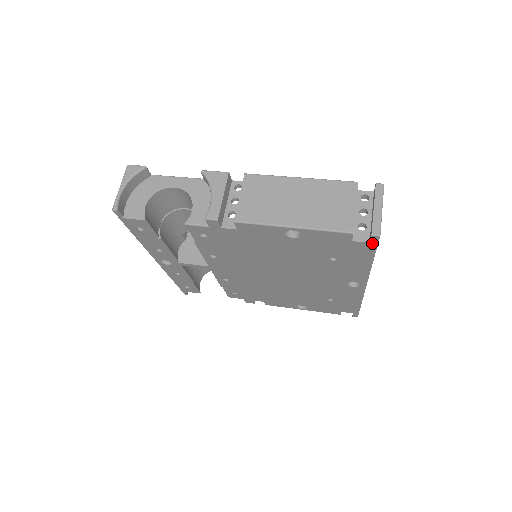
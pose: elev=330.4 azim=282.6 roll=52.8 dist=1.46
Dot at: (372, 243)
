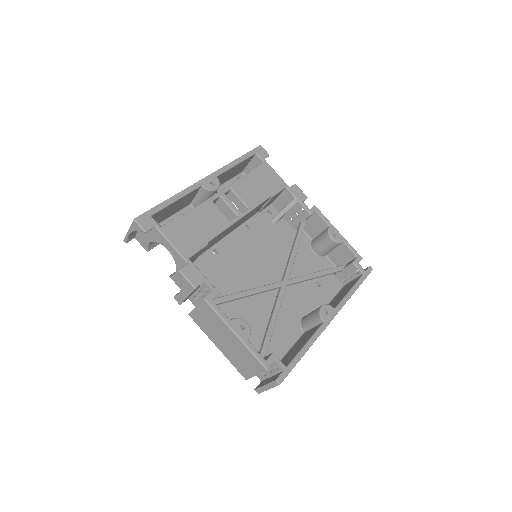
Dot at: occluded
